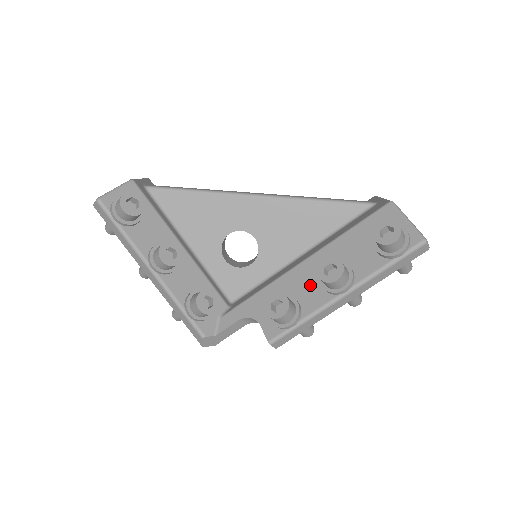
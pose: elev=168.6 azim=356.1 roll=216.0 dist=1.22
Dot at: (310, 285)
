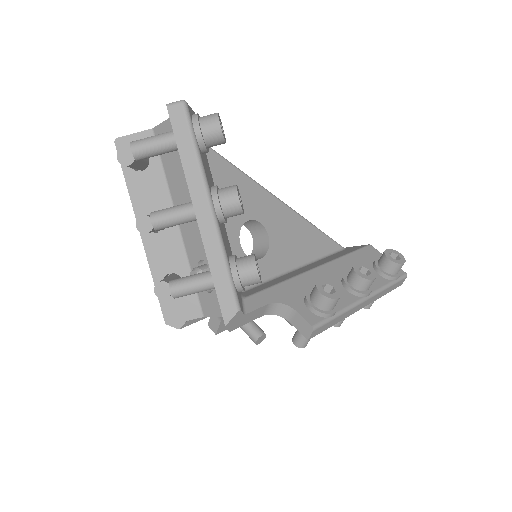
Dot at: occluded
